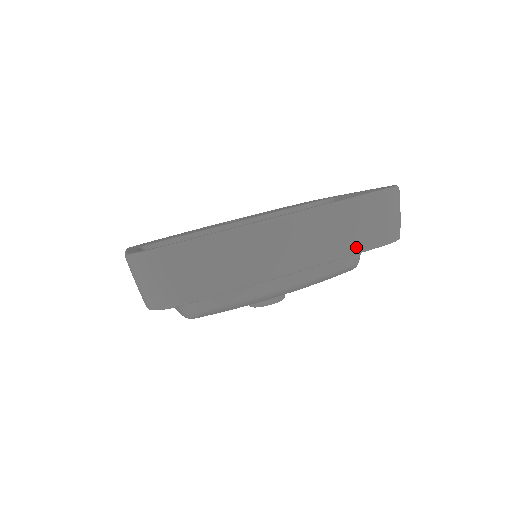
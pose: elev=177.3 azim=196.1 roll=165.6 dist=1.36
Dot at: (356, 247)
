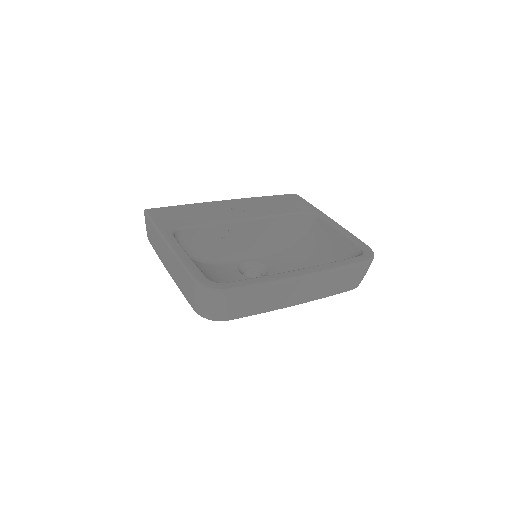
Dot at: (336, 292)
